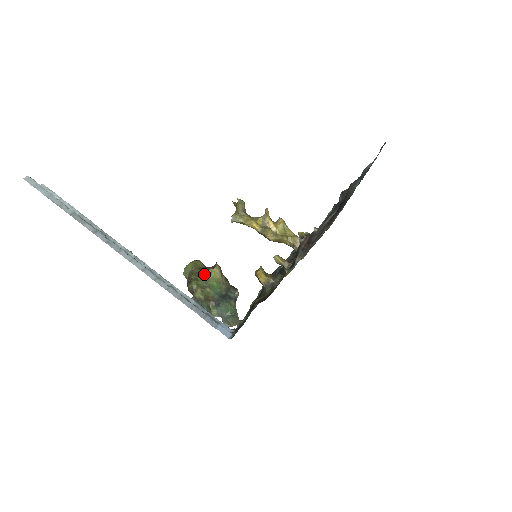
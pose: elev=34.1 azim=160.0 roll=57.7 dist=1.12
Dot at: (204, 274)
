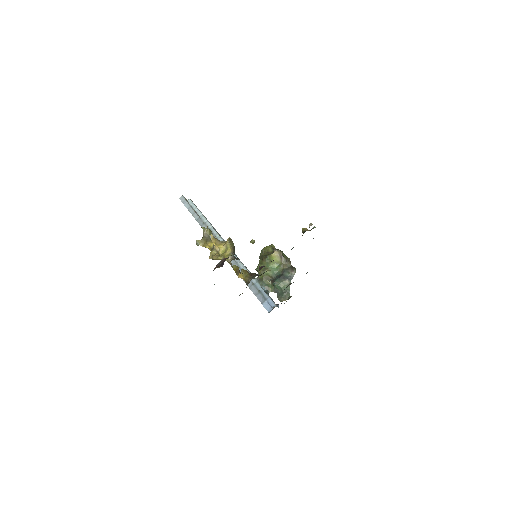
Dot at: (266, 259)
